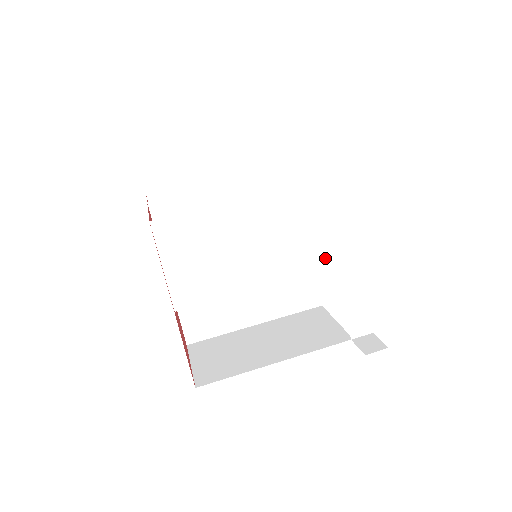
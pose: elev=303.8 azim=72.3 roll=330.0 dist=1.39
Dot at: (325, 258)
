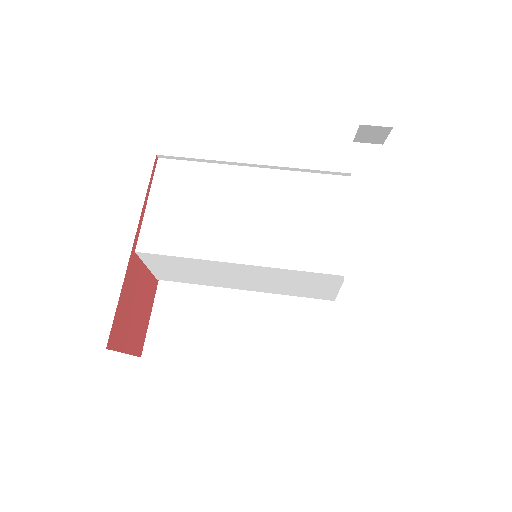
Dot at: (330, 260)
